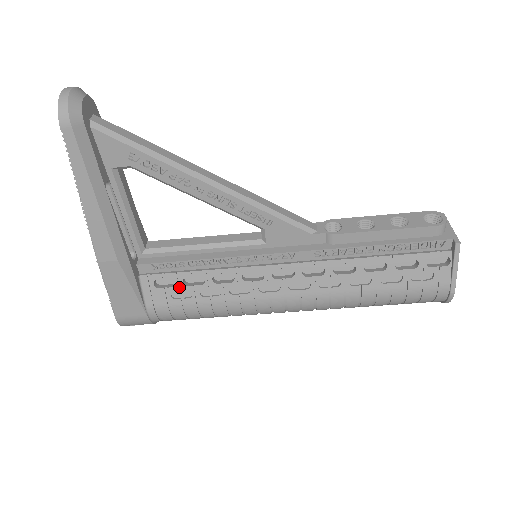
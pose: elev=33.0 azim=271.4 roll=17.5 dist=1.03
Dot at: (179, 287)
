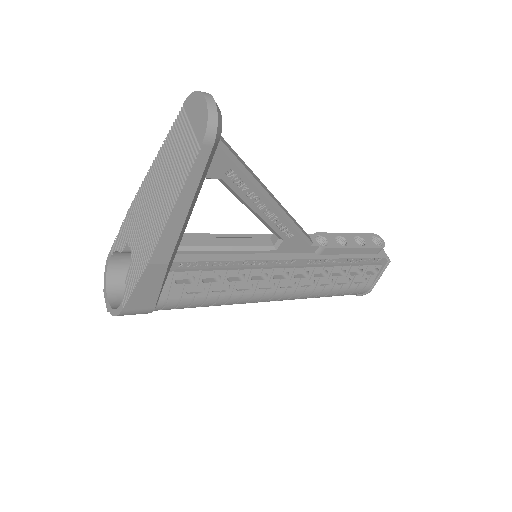
Dot at: (196, 283)
